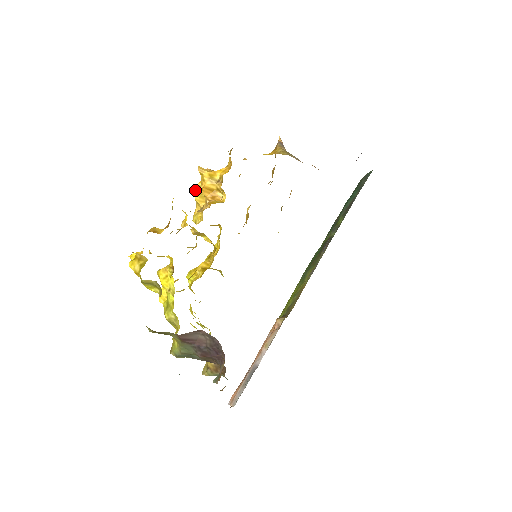
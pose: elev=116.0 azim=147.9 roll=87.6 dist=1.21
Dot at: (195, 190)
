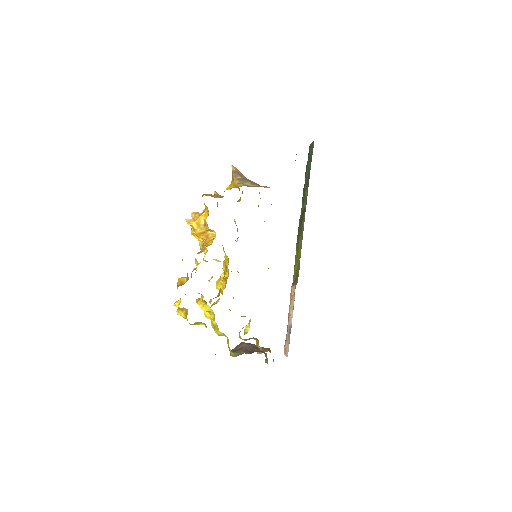
Dot at: (192, 234)
